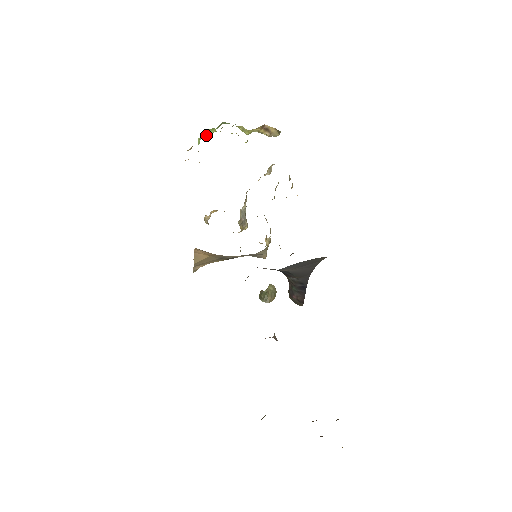
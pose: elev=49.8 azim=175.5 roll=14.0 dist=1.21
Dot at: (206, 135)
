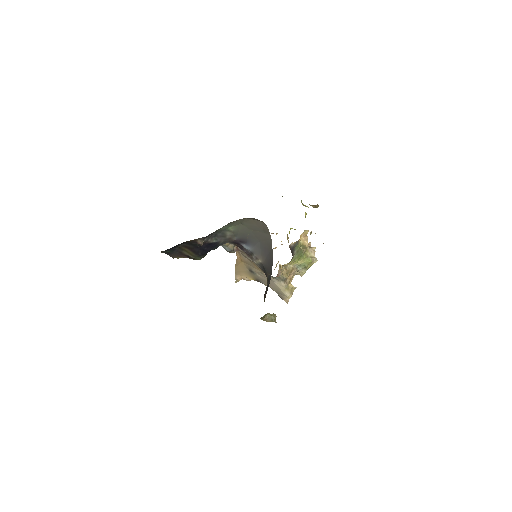
Dot at: occluded
